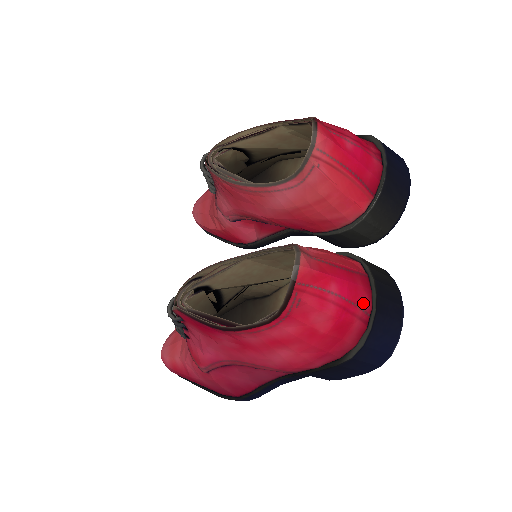
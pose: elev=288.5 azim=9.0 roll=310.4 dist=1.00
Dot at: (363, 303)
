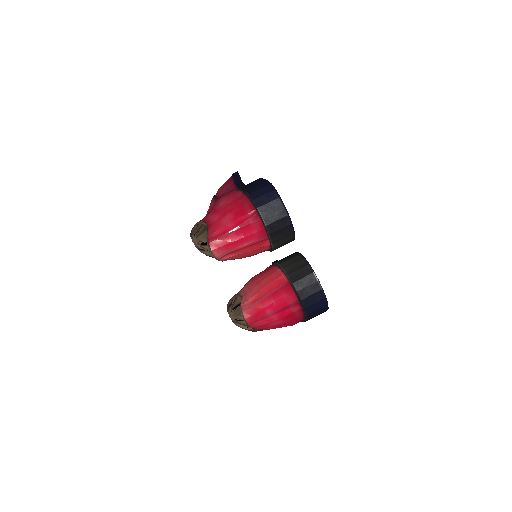
Dot at: (291, 302)
